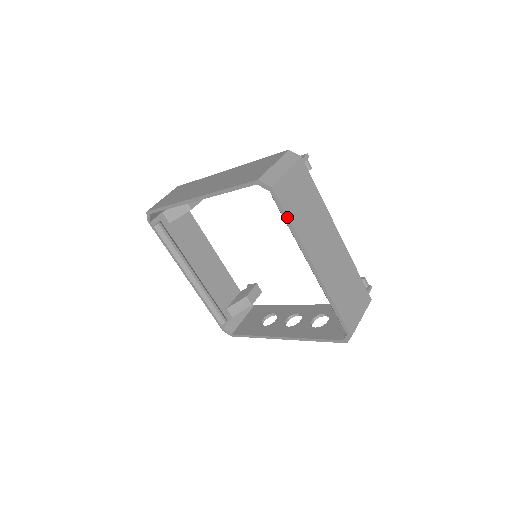
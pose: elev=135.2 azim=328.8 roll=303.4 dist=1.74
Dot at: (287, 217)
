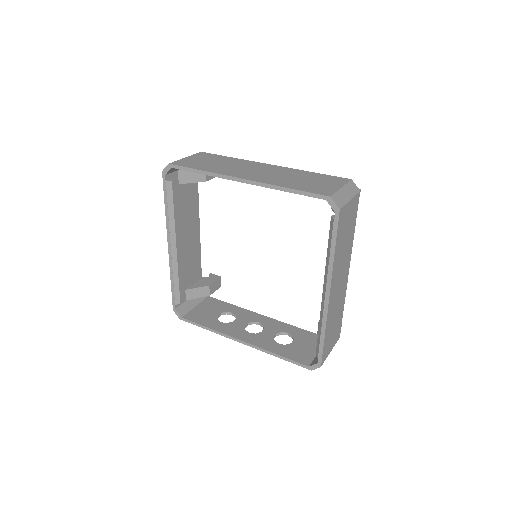
Dot at: (336, 242)
